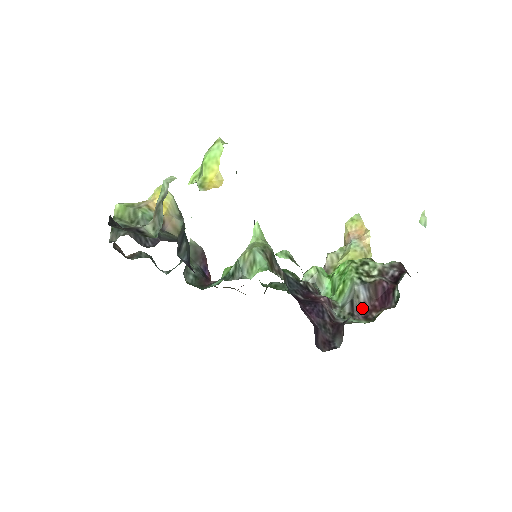
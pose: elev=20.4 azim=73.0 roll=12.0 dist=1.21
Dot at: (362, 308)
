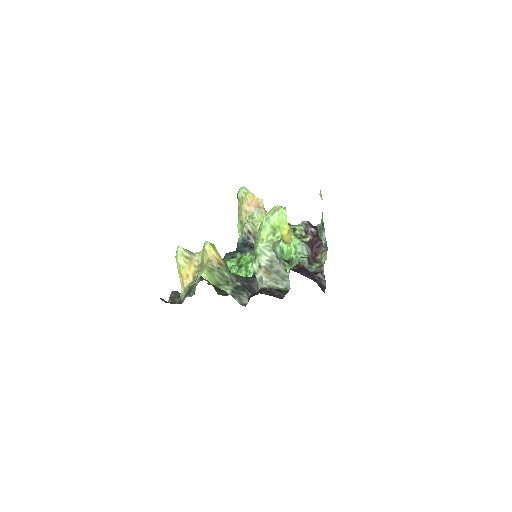
Dot at: (312, 257)
